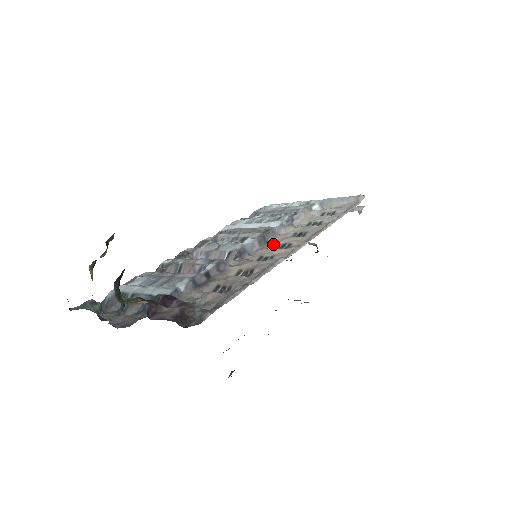
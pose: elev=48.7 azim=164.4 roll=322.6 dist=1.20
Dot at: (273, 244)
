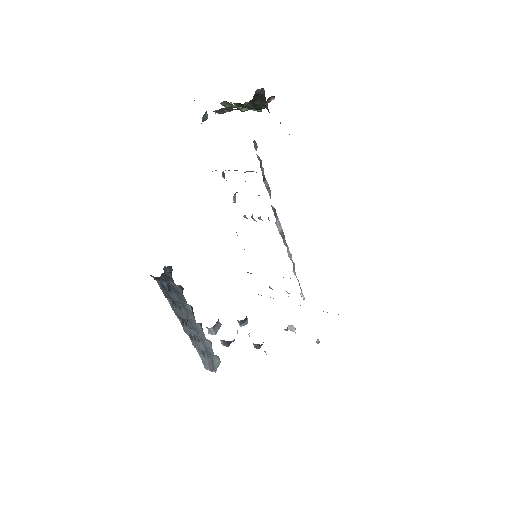
Dot at: occluded
